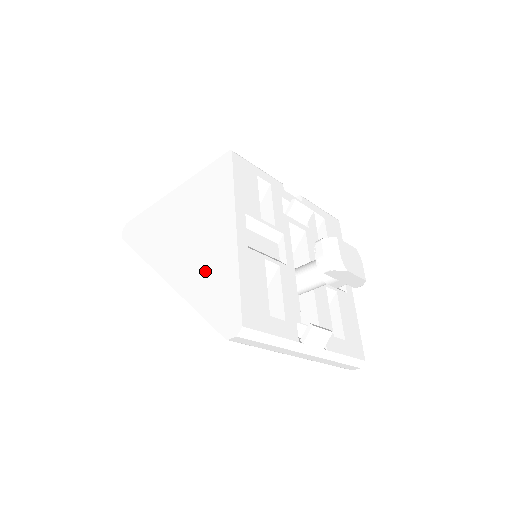
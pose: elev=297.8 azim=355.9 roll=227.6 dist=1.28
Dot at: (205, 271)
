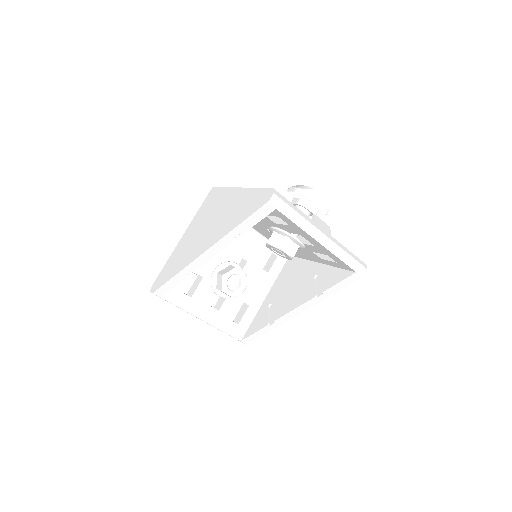
Dot at: (232, 214)
